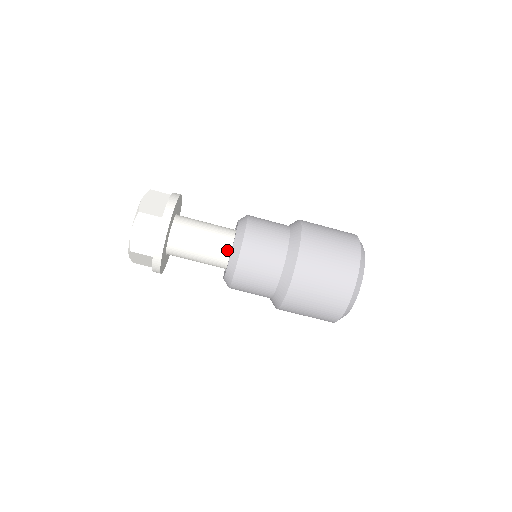
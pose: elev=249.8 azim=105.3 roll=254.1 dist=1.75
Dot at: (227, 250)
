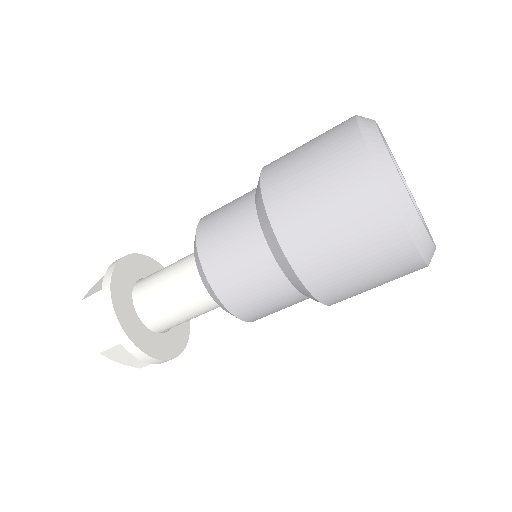
Dot at: occluded
